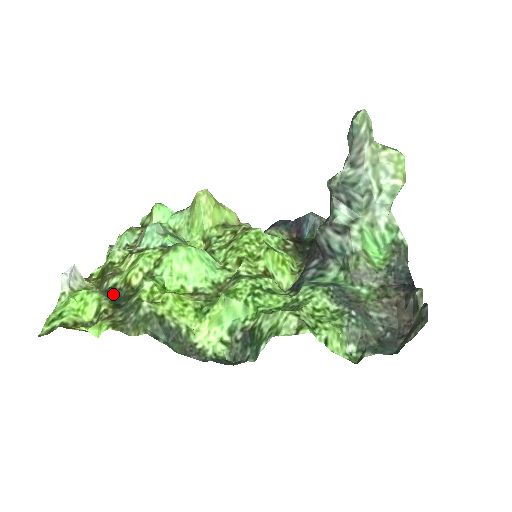
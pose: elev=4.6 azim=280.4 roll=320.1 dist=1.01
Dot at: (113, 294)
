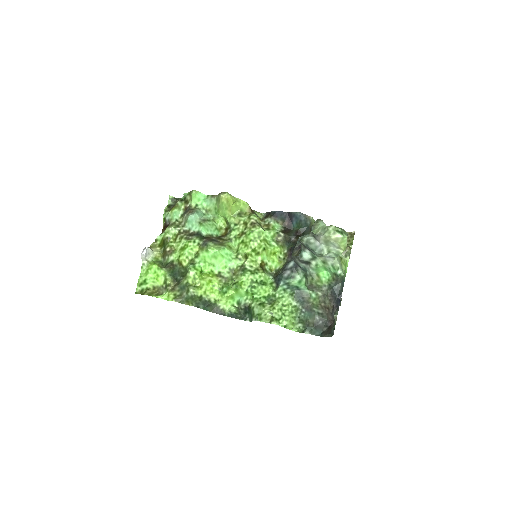
Dot at: (172, 269)
